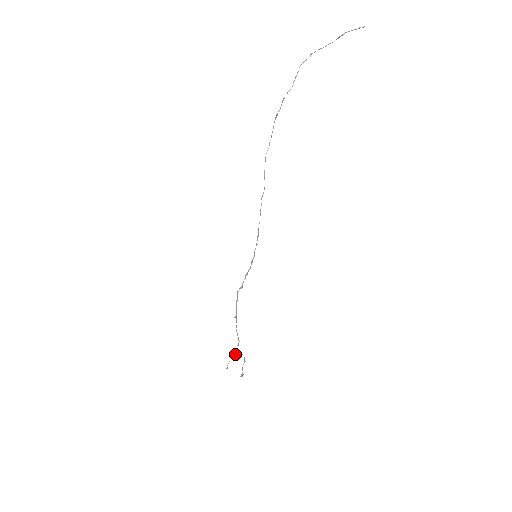
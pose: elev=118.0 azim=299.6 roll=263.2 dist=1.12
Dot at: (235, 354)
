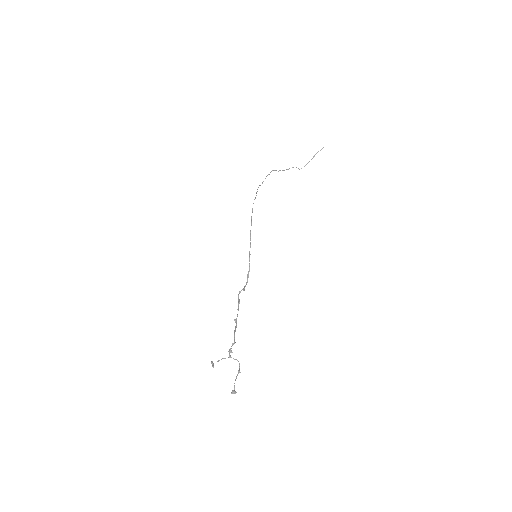
Dot at: (228, 357)
